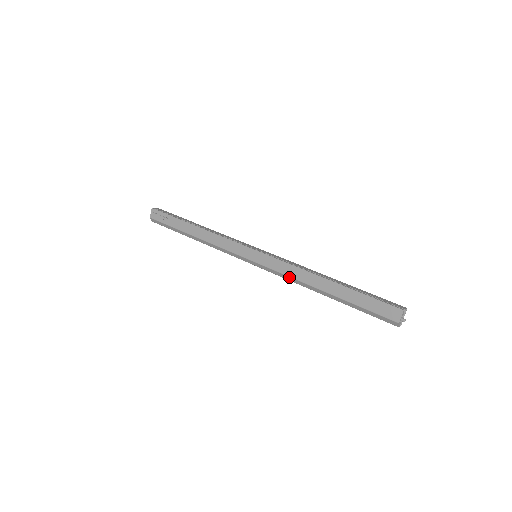
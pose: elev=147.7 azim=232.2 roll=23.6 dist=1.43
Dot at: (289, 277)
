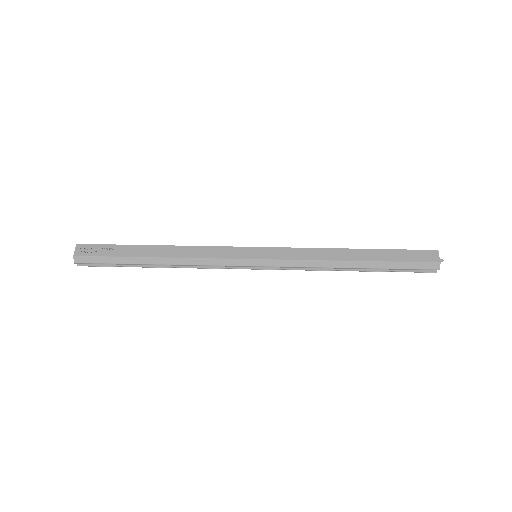
Dot at: (308, 261)
